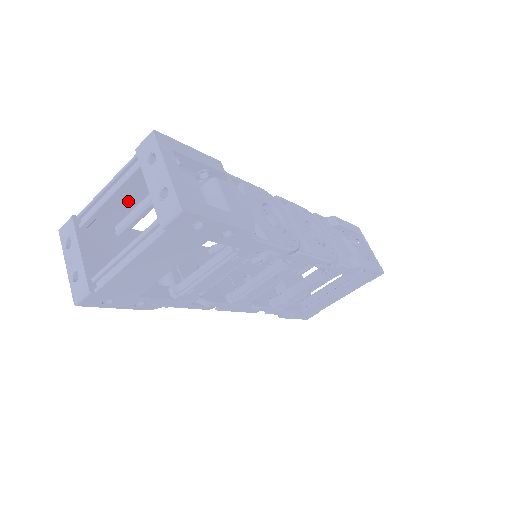
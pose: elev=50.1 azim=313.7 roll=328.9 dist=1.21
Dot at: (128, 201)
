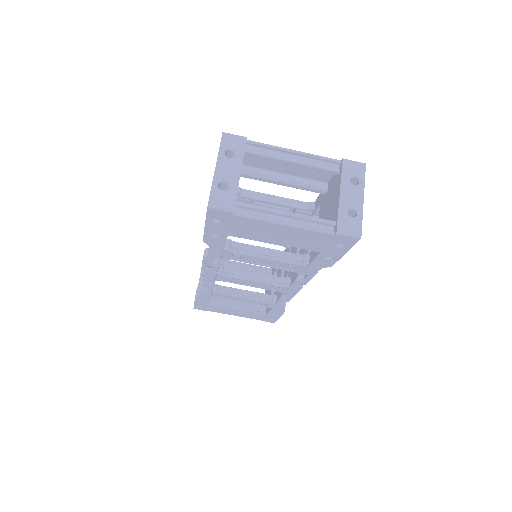
Dot at: (279, 166)
